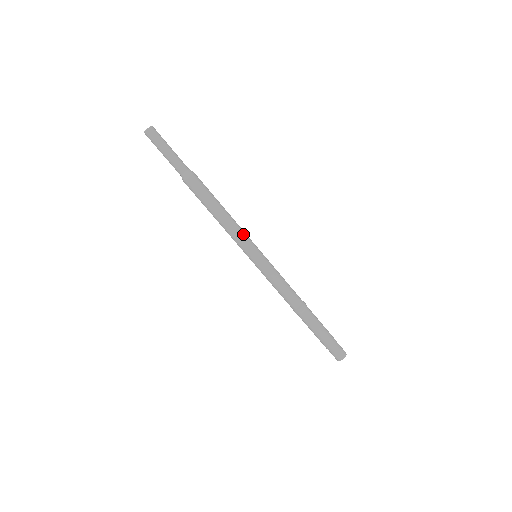
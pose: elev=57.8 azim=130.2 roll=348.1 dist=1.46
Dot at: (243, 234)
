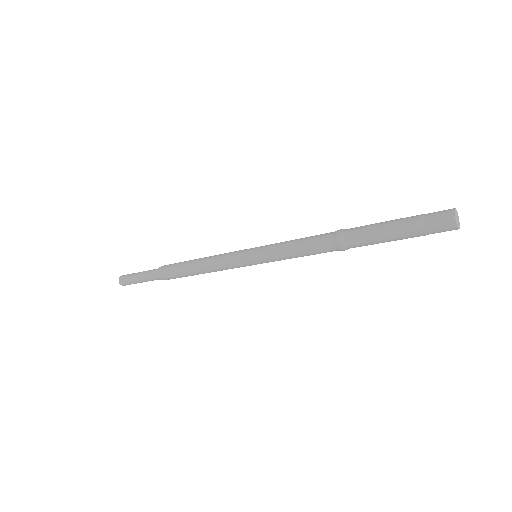
Dot at: (226, 254)
